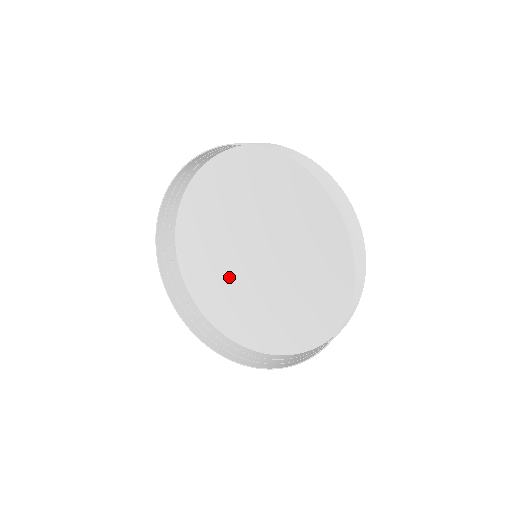
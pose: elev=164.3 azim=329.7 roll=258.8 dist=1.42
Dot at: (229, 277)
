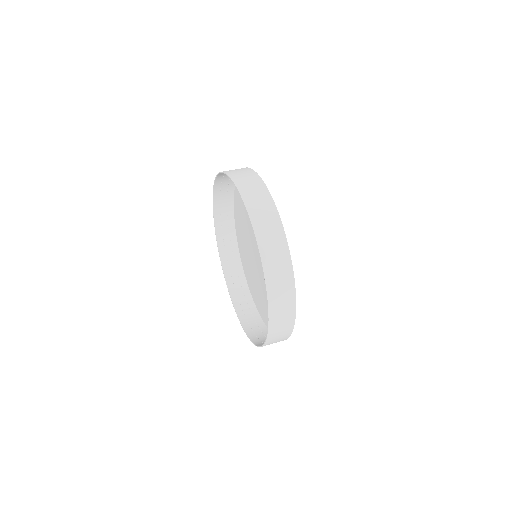
Dot at: (248, 237)
